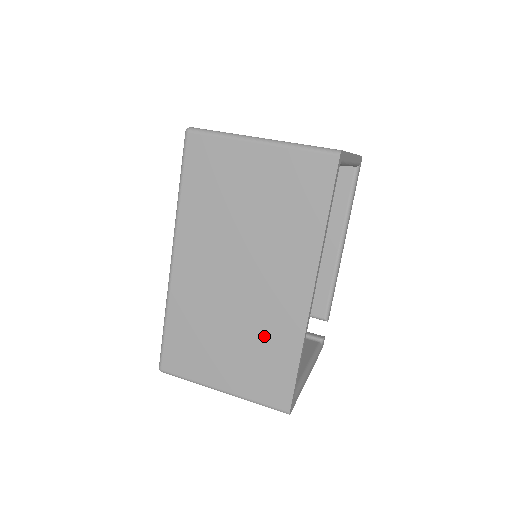
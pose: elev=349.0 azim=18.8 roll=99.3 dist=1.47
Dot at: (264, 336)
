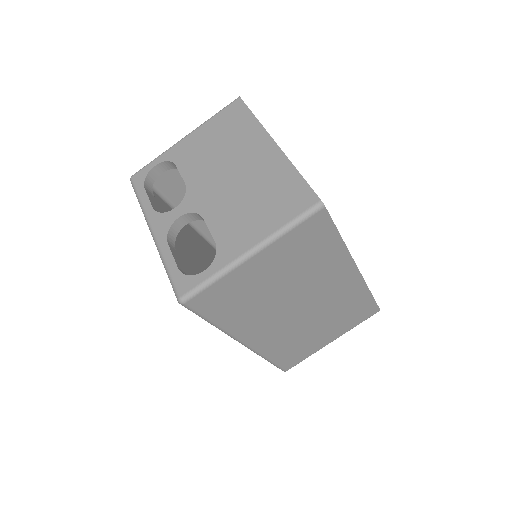
Dot at: (341, 308)
